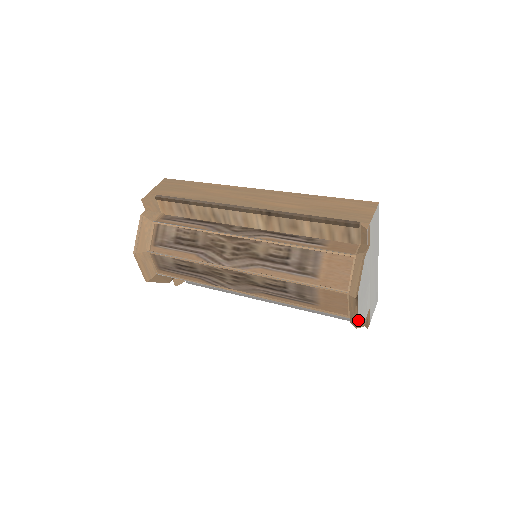
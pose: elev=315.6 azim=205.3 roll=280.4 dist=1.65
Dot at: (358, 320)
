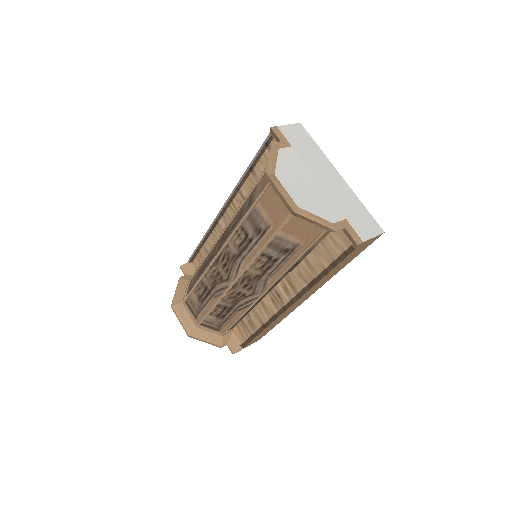
Dot at: (297, 207)
